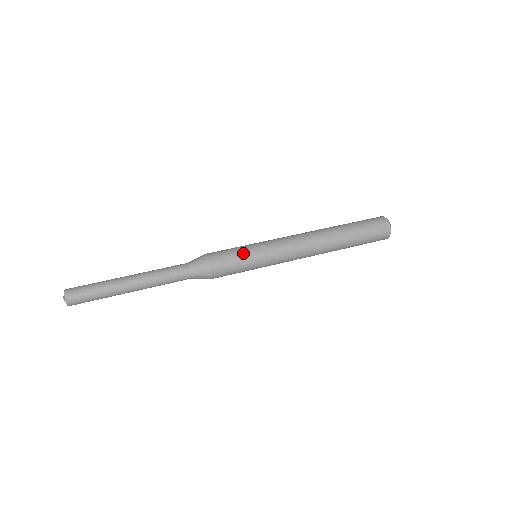
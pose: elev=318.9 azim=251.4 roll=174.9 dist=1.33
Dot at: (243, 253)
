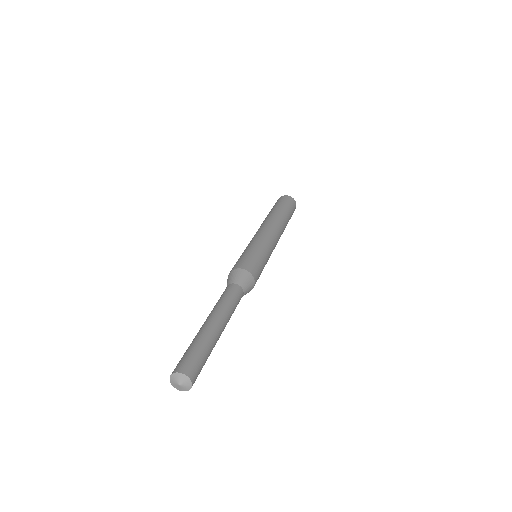
Dot at: (263, 259)
